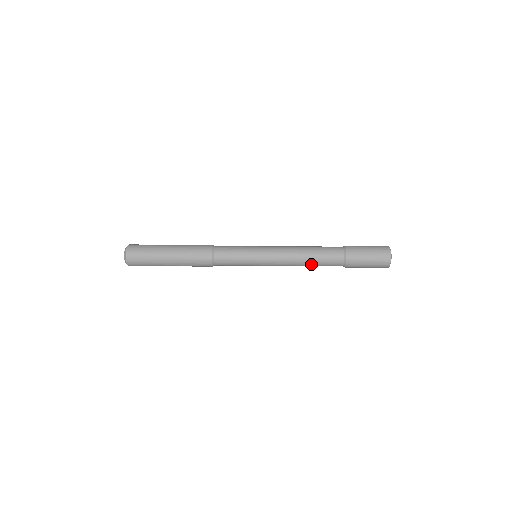
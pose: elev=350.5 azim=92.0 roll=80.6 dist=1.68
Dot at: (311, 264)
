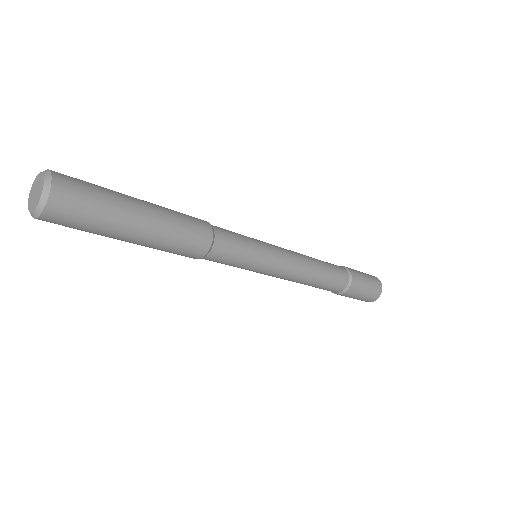
Dot at: (322, 274)
